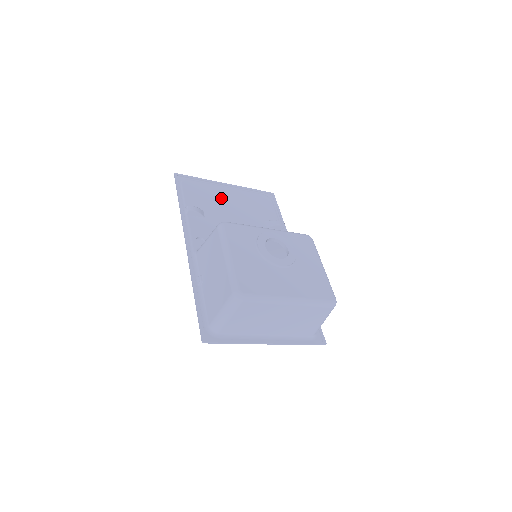
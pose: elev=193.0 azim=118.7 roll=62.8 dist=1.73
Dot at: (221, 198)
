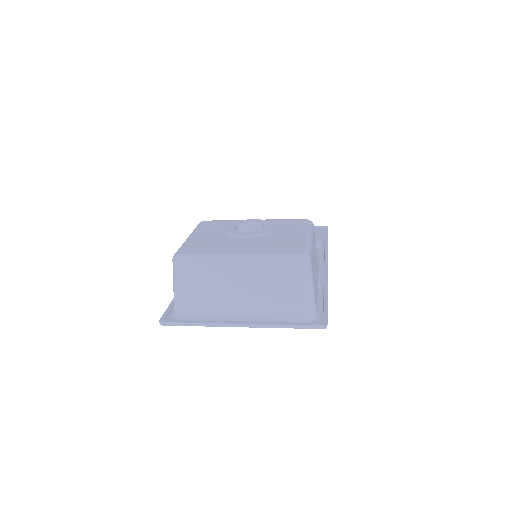
Dot at: occluded
